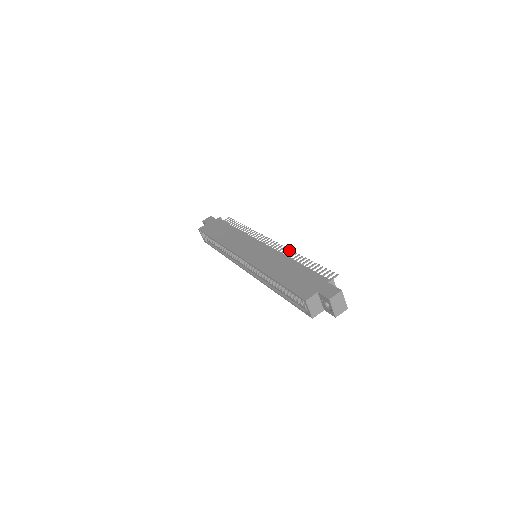
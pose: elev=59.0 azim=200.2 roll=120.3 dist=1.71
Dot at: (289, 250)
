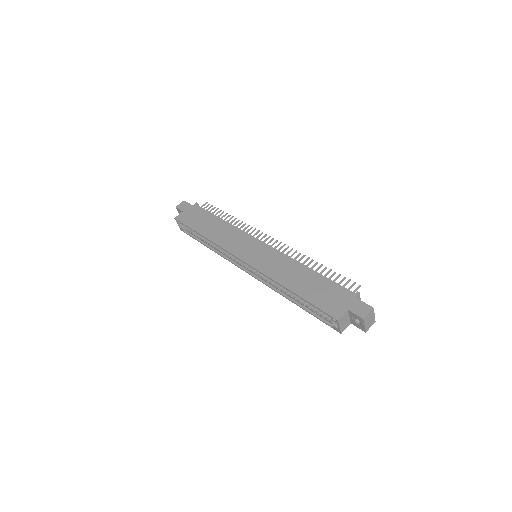
Dot at: (295, 252)
